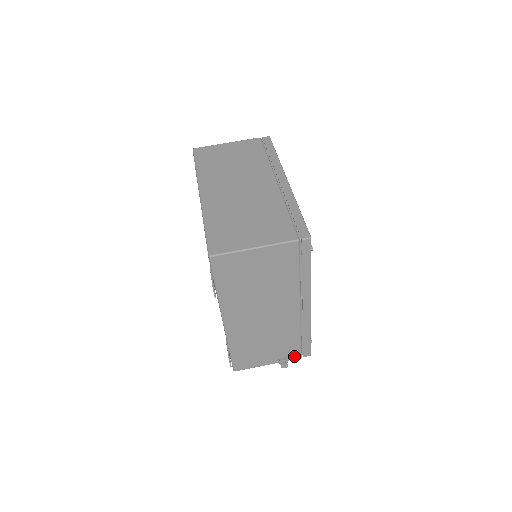
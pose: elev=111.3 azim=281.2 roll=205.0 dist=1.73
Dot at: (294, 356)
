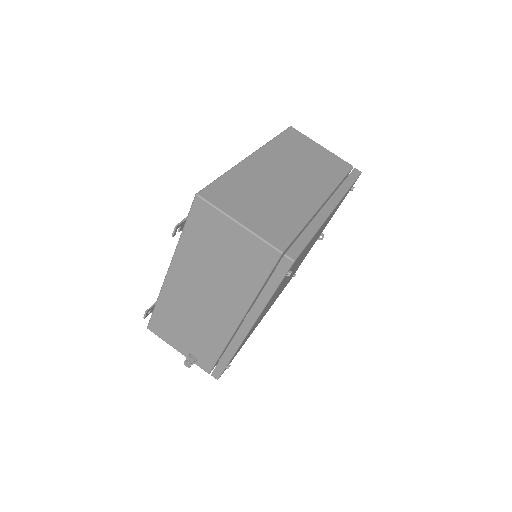
Dot at: (204, 365)
